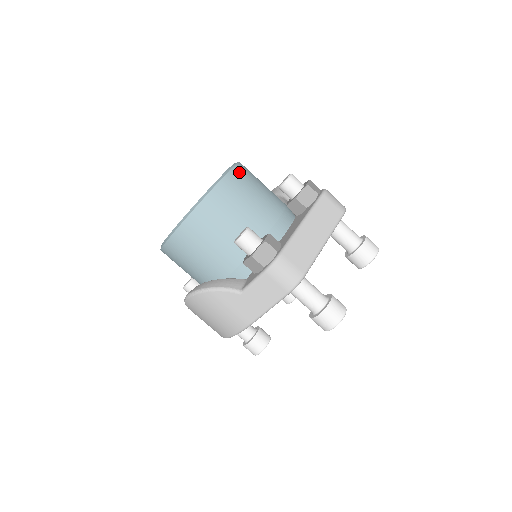
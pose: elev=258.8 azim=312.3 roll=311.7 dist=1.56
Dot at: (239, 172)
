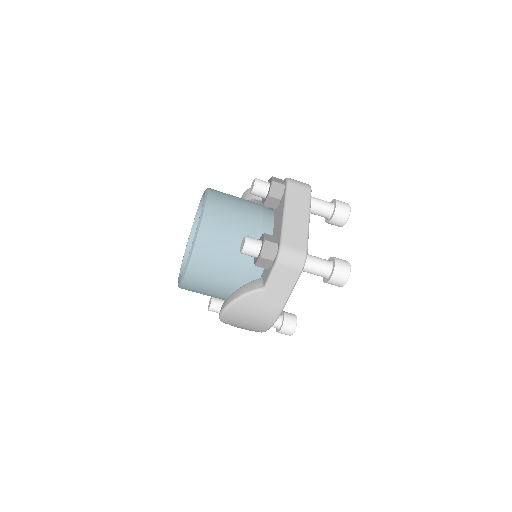
Dot at: (214, 196)
